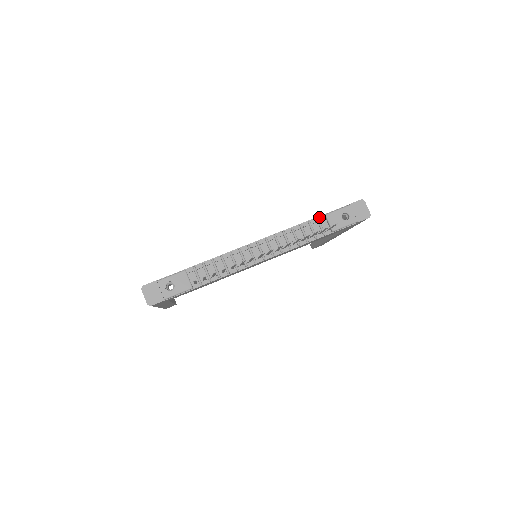
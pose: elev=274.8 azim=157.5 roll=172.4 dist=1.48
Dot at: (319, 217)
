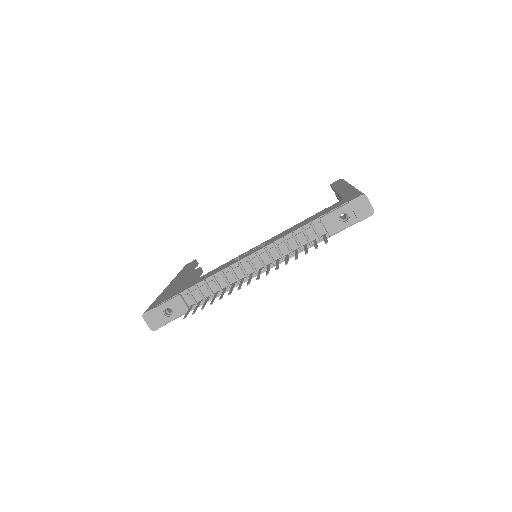
Dot at: (313, 221)
